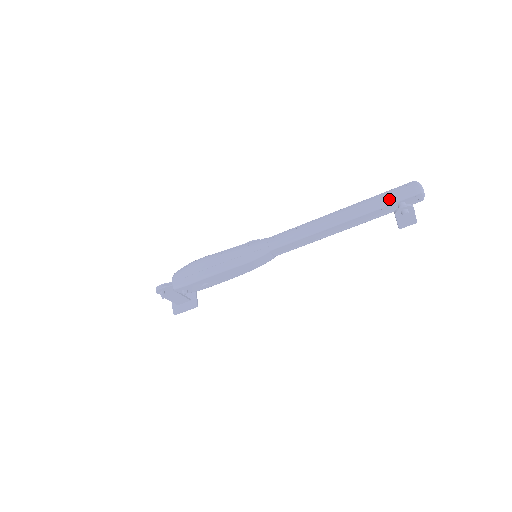
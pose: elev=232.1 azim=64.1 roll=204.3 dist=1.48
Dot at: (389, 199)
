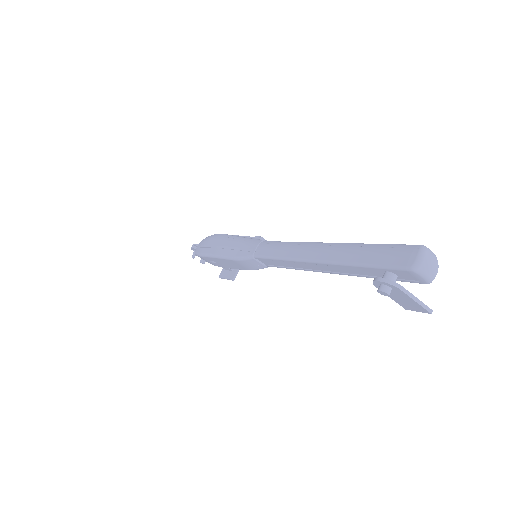
Dot at: (372, 258)
